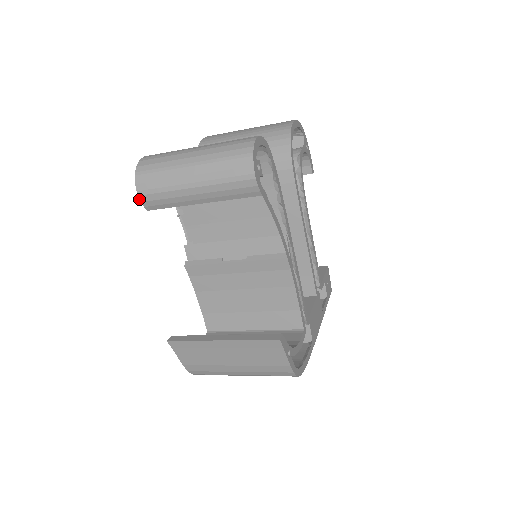
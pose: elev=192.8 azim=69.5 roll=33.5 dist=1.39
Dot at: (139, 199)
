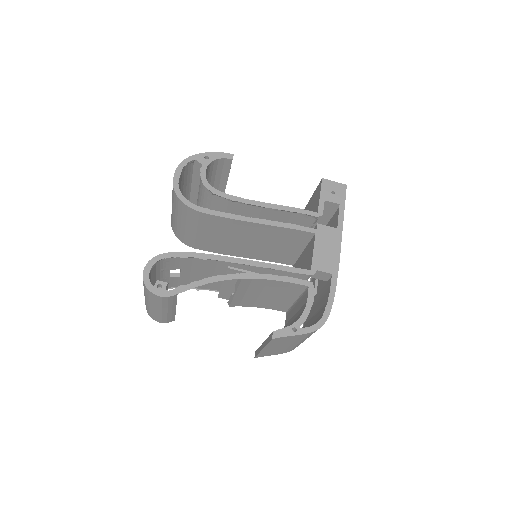
Dot at: occluded
